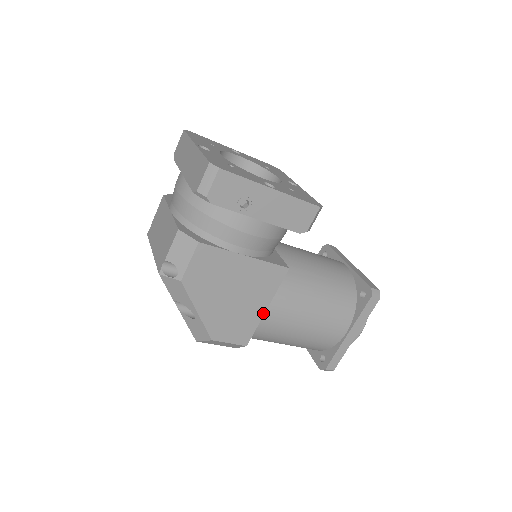
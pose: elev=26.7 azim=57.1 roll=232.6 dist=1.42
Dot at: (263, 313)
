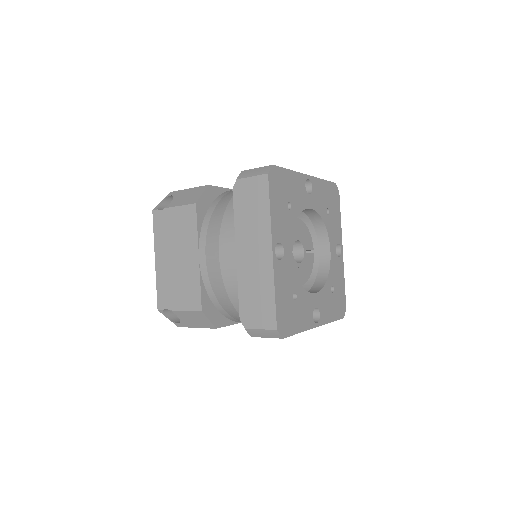
Dot at: occluded
